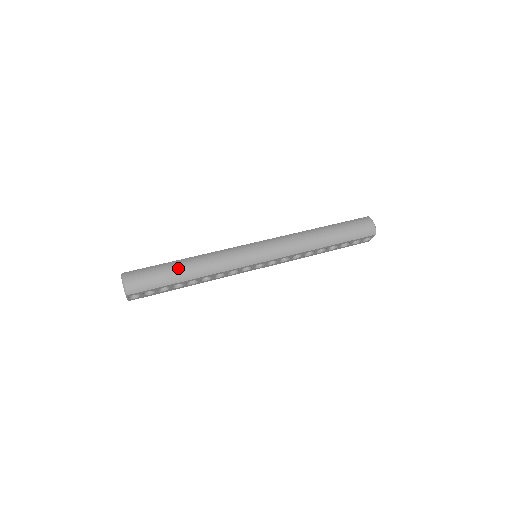
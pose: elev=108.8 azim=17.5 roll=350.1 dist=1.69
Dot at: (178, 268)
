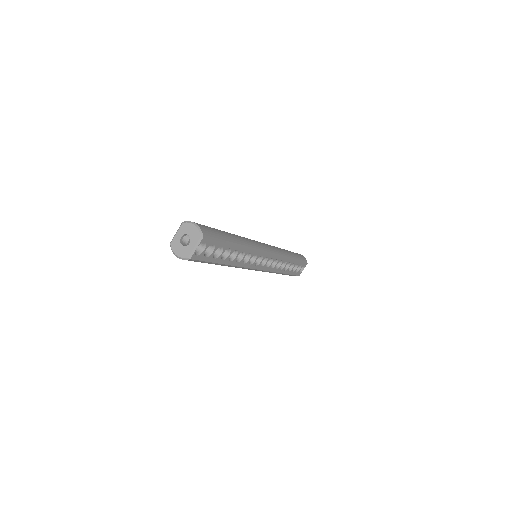
Dot at: (226, 232)
